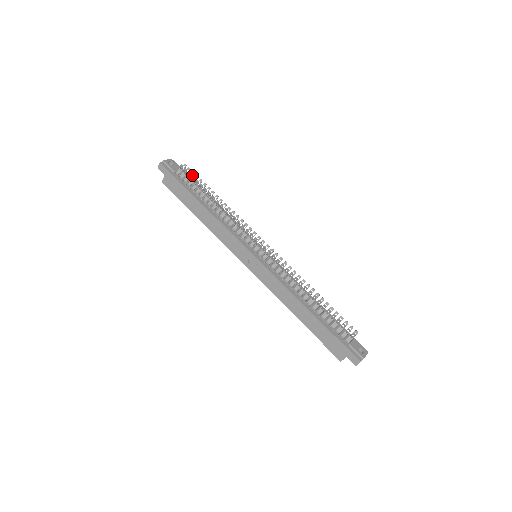
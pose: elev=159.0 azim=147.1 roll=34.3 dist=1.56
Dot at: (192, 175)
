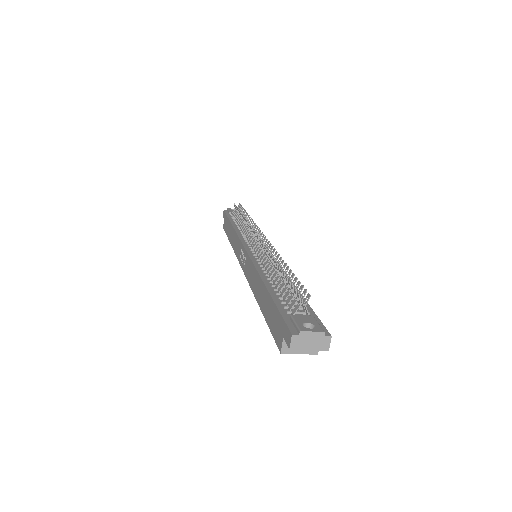
Dot at: (240, 209)
